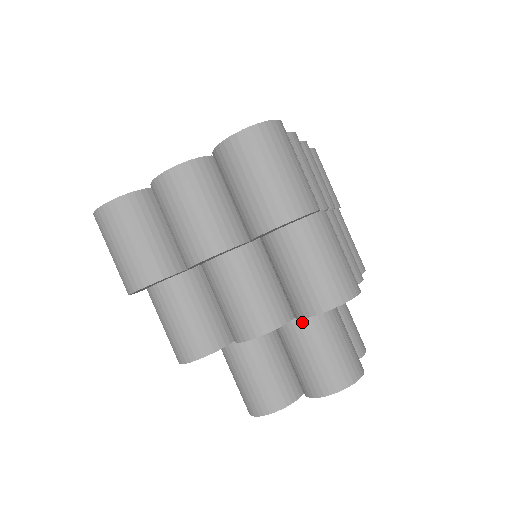
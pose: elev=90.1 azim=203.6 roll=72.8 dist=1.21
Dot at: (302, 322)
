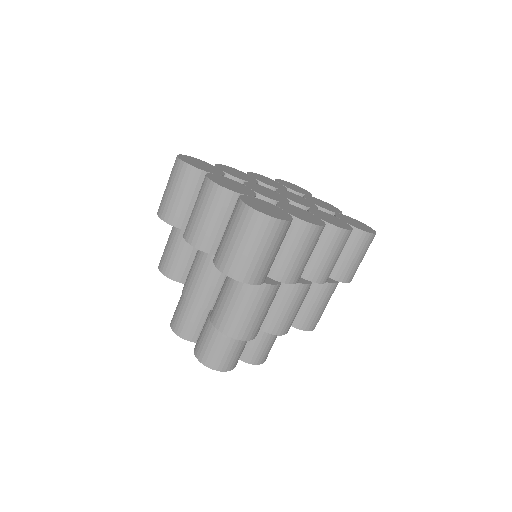
Dot at: occluded
